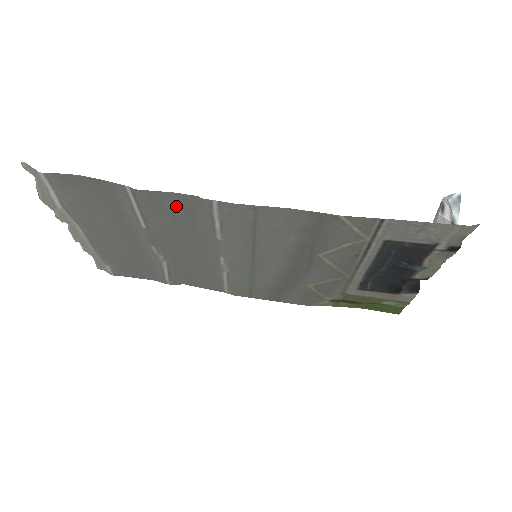
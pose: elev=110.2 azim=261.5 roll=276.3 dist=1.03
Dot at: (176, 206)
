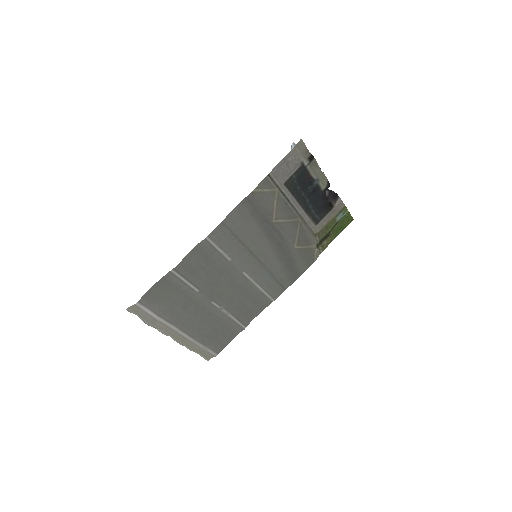
Dot at: (197, 260)
